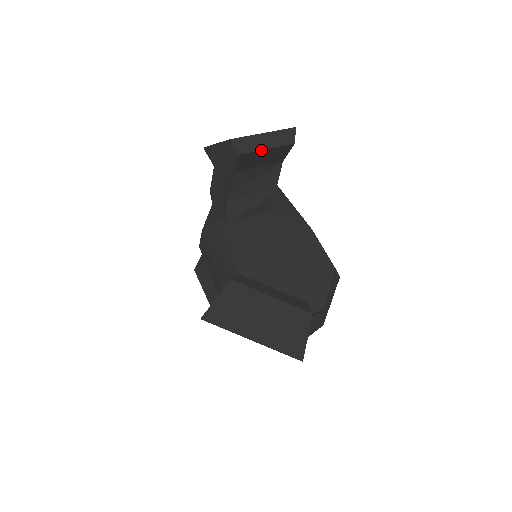
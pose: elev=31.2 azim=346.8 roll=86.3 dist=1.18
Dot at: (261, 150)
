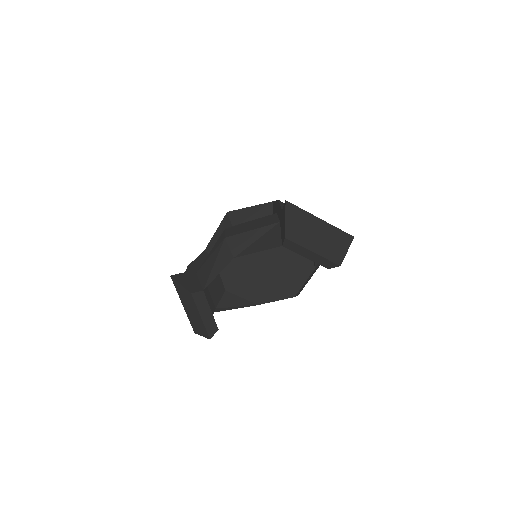
Dot at: (301, 254)
